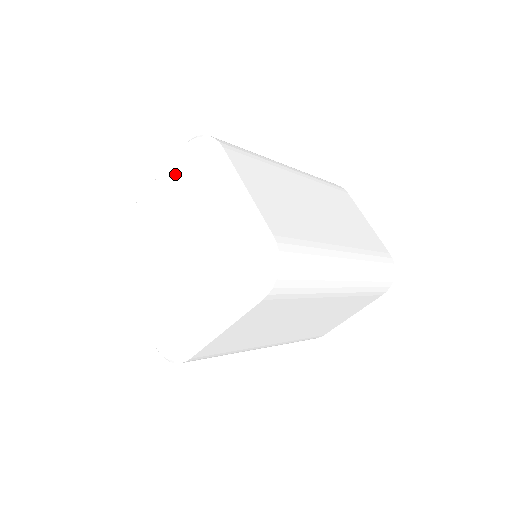
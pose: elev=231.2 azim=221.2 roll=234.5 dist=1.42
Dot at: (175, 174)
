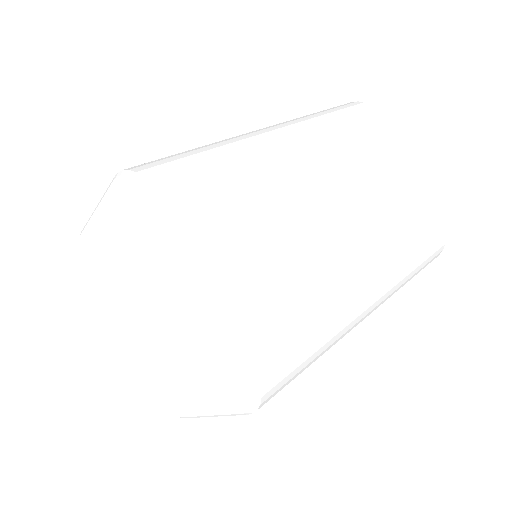
Dot at: (115, 214)
